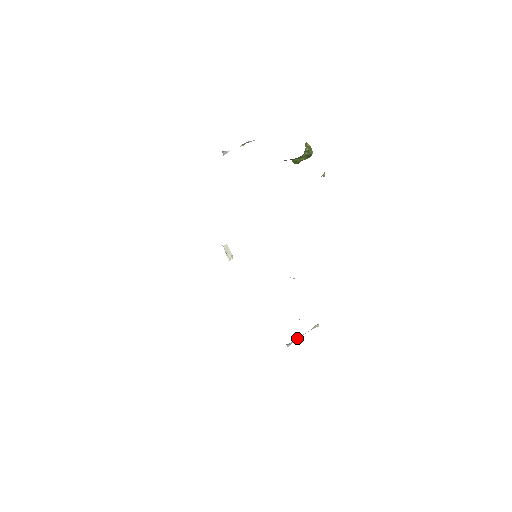
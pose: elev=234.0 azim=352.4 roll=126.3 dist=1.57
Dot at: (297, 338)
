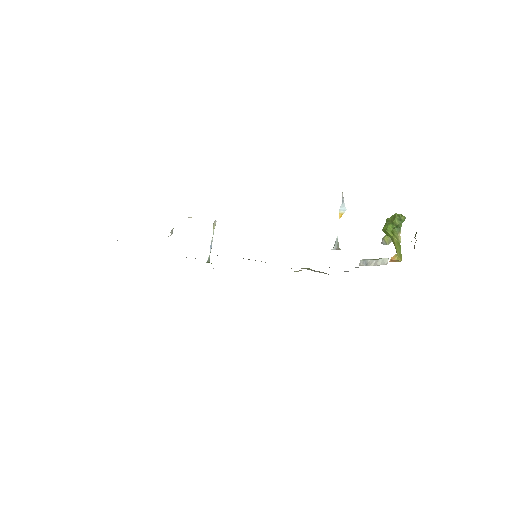
Dot at: occluded
